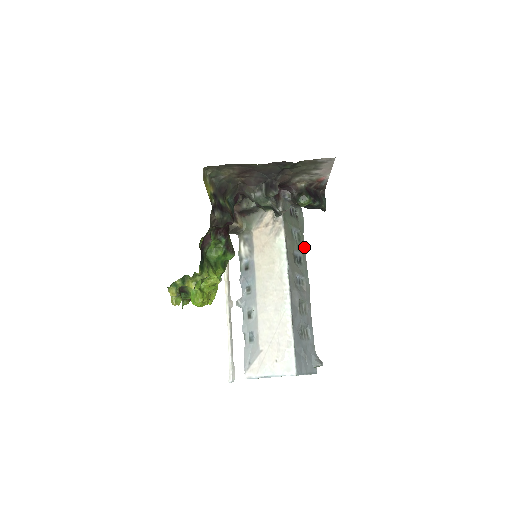
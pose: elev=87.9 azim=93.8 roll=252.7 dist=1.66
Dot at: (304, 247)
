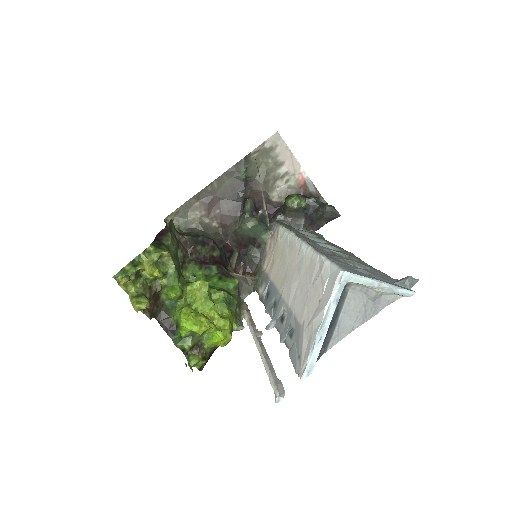
Dot at: (330, 242)
